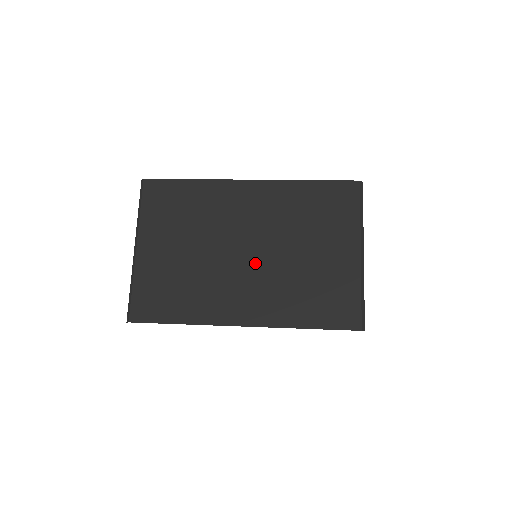
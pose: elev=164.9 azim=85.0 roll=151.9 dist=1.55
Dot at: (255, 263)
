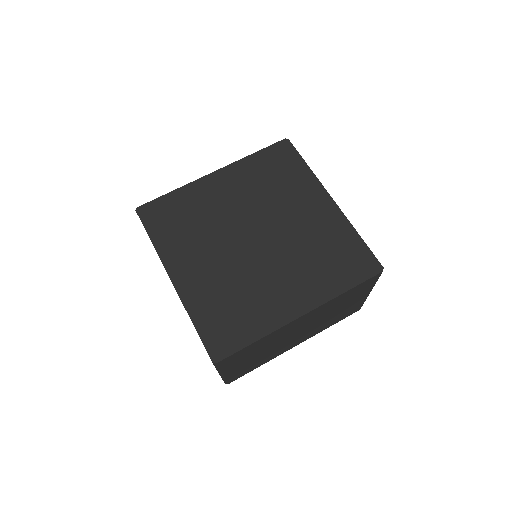
Dot at: occluded
